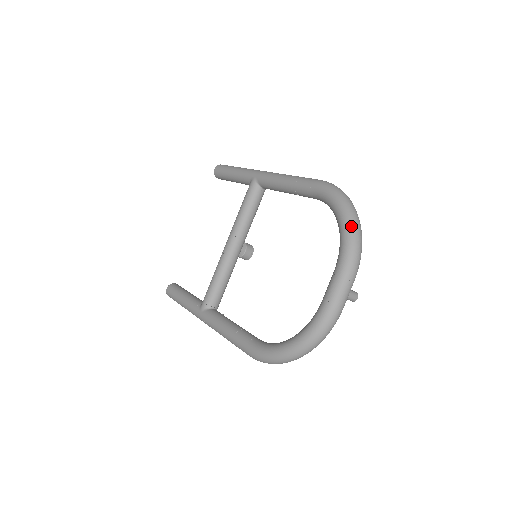
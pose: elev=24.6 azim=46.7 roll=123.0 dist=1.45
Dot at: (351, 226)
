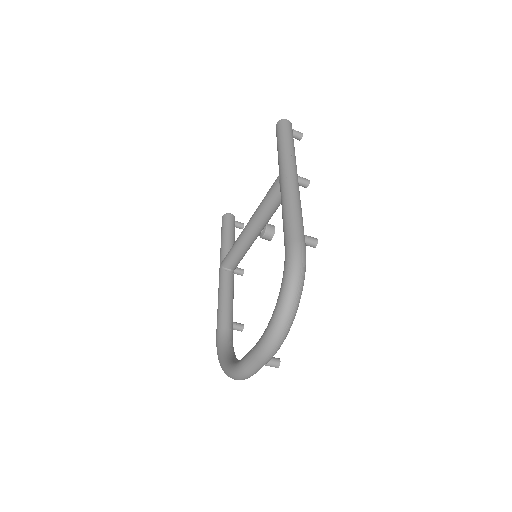
Dot at: (276, 321)
